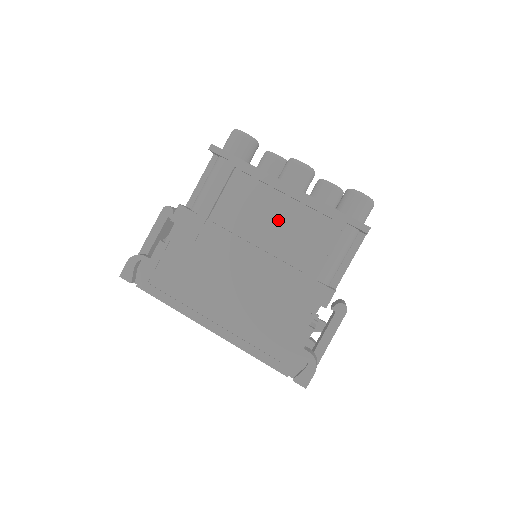
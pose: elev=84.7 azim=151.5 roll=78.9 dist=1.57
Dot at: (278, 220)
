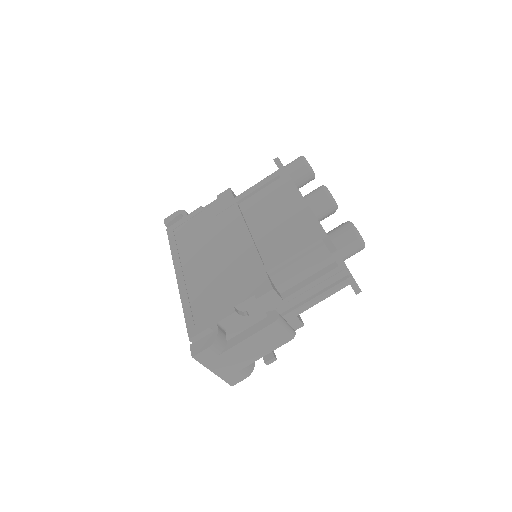
Dot at: (279, 221)
